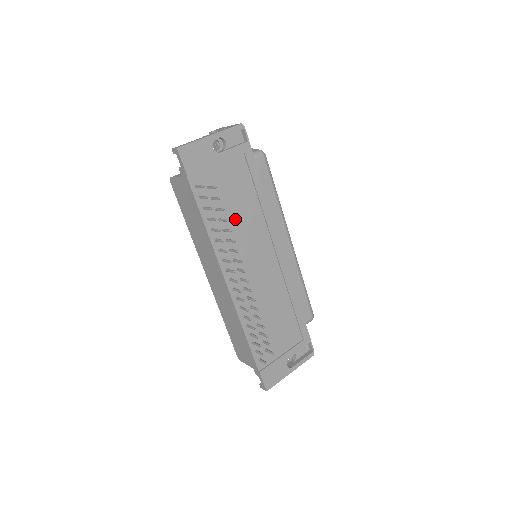
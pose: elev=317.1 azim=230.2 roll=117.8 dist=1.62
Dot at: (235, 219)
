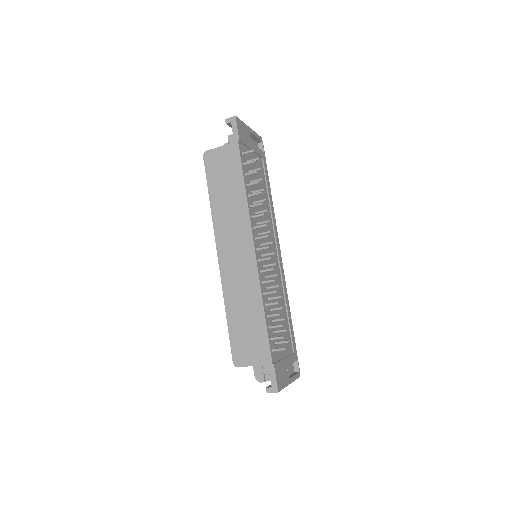
Dot at: occluded
